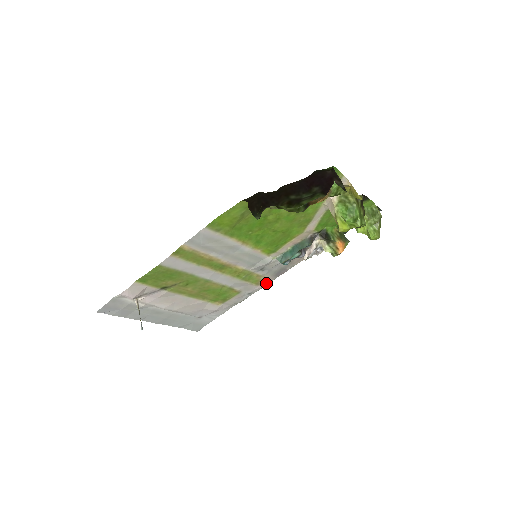
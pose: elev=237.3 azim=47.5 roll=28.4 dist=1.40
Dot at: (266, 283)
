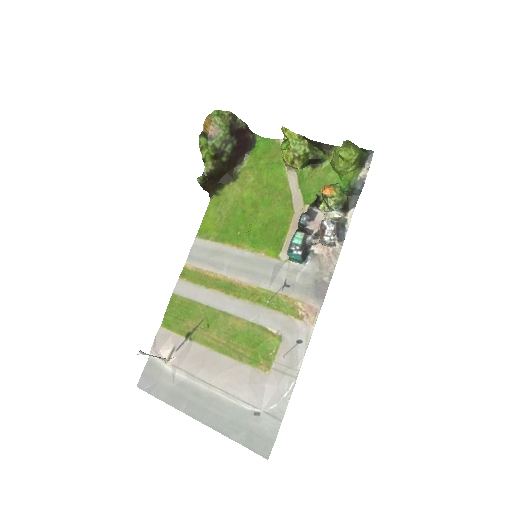
Dot at: (312, 316)
